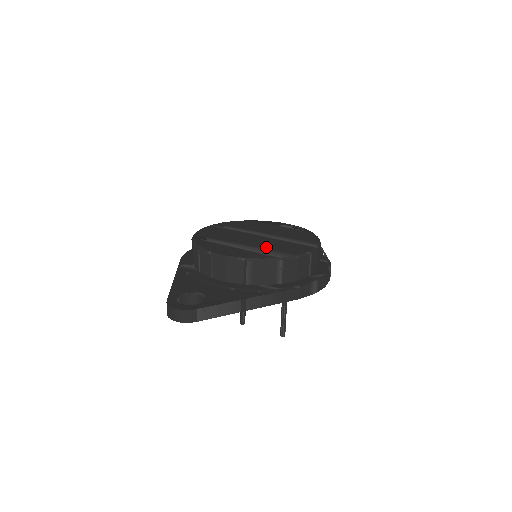
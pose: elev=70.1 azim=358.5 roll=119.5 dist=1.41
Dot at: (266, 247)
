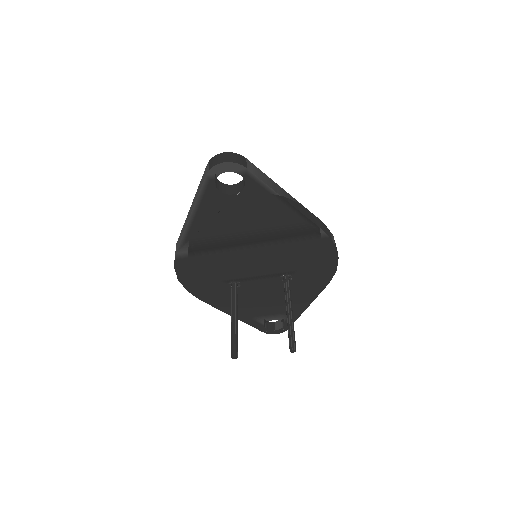
Dot at: occluded
